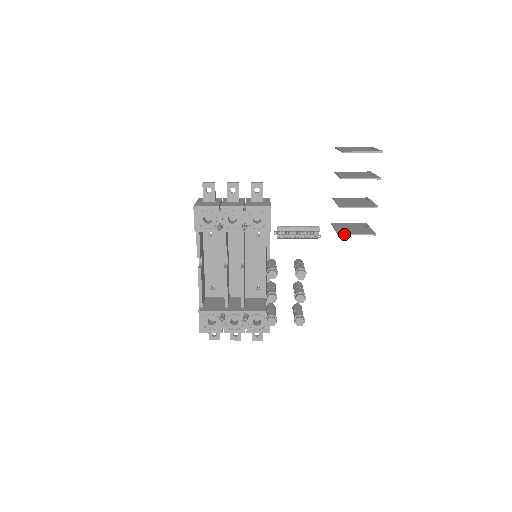
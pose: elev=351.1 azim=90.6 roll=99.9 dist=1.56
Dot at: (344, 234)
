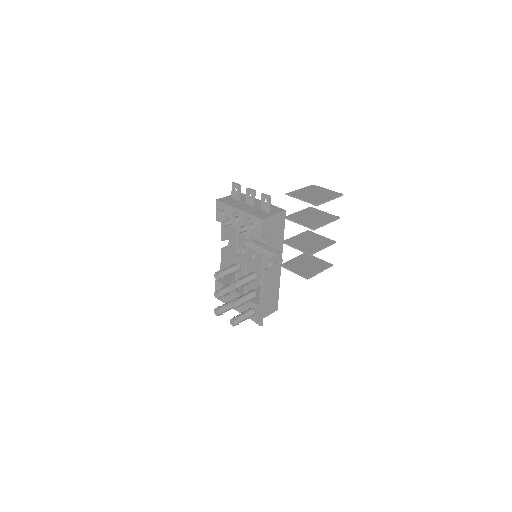
Dot at: (284, 267)
